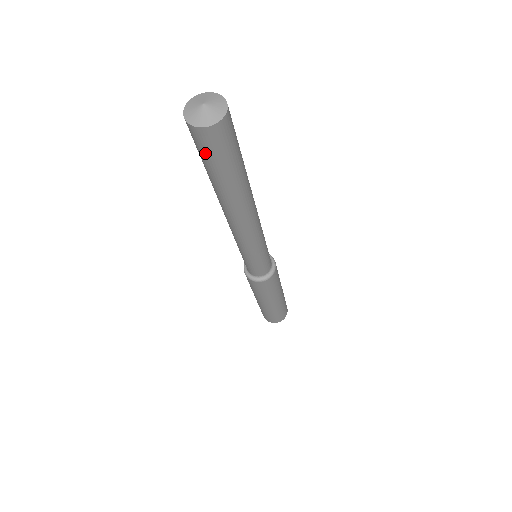
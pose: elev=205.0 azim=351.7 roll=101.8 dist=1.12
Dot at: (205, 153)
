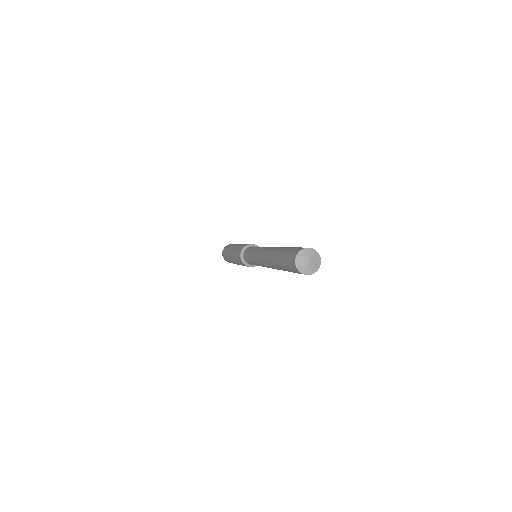
Dot at: (294, 272)
